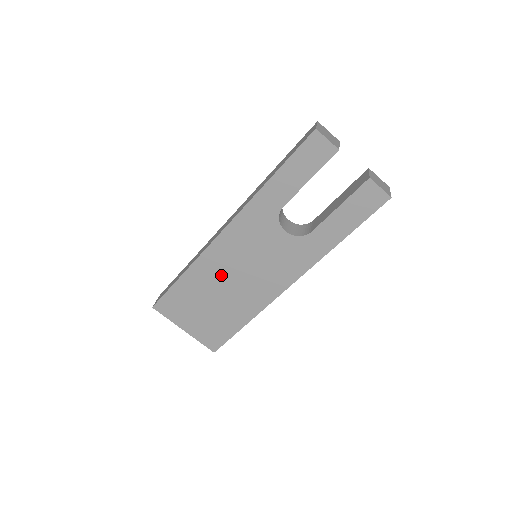
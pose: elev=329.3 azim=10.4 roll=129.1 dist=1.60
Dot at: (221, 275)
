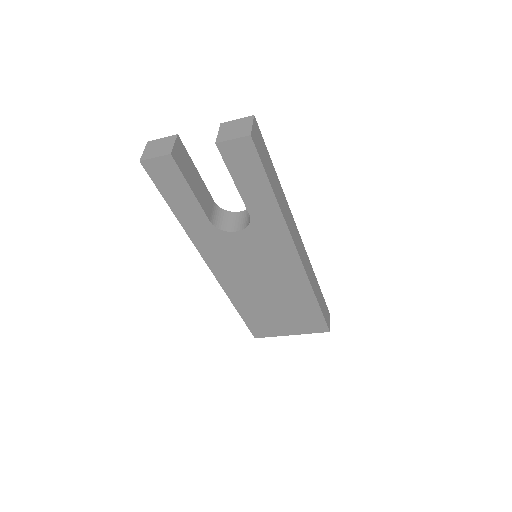
Dot at: (253, 290)
